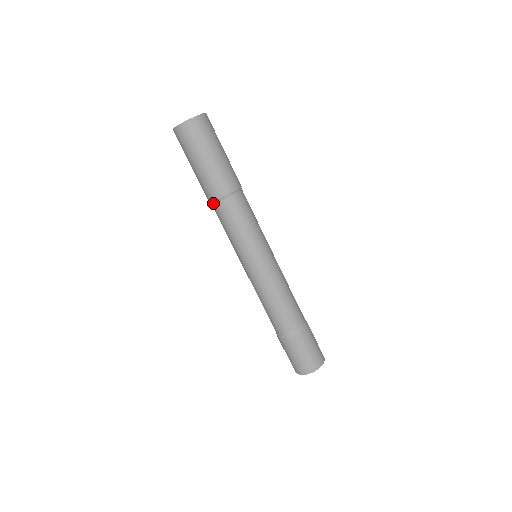
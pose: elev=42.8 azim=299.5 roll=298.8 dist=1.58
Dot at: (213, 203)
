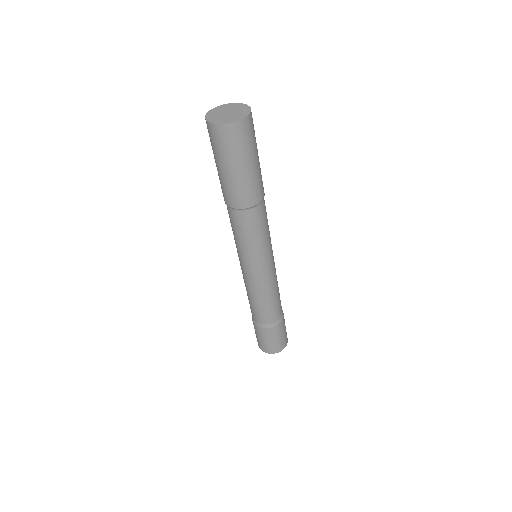
Dot at: (231, 208)
